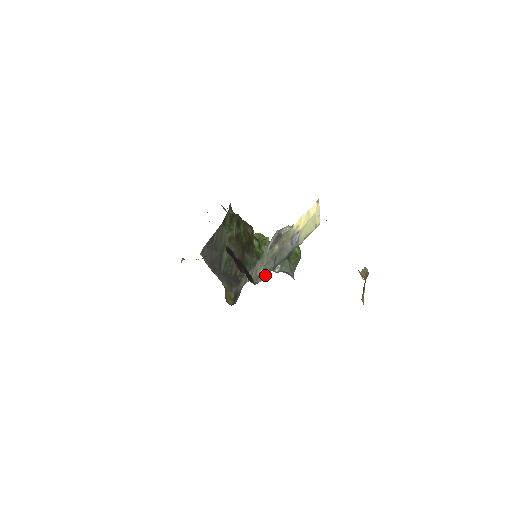
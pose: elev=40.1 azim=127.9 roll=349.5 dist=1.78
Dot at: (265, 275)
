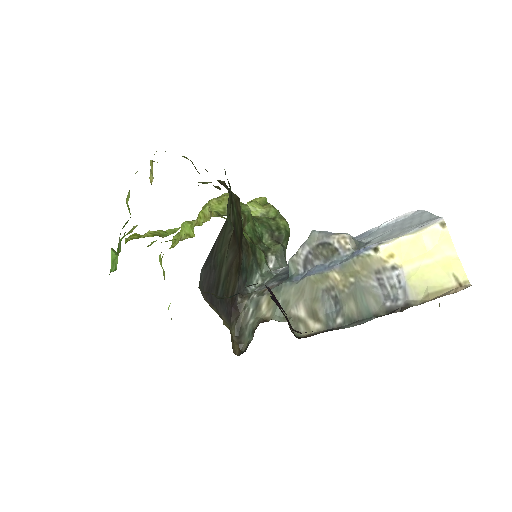
Dot at: (320, 325)
